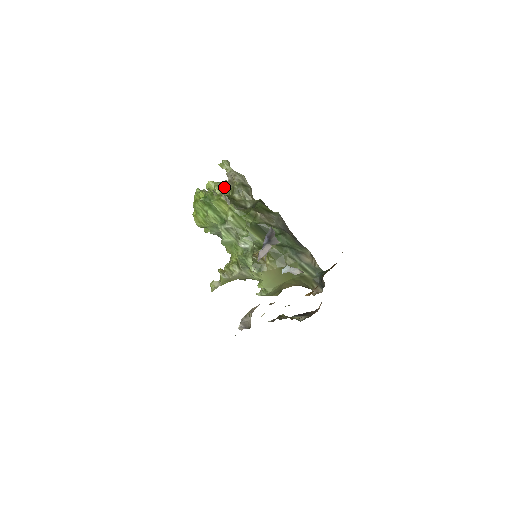
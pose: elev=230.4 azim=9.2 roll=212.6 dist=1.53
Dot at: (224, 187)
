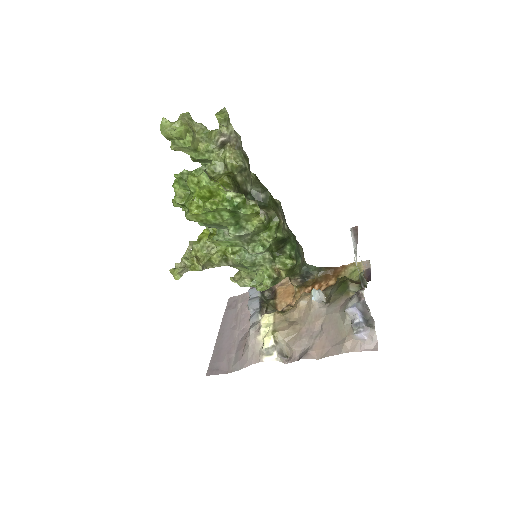
Dot at: (199, 137)
